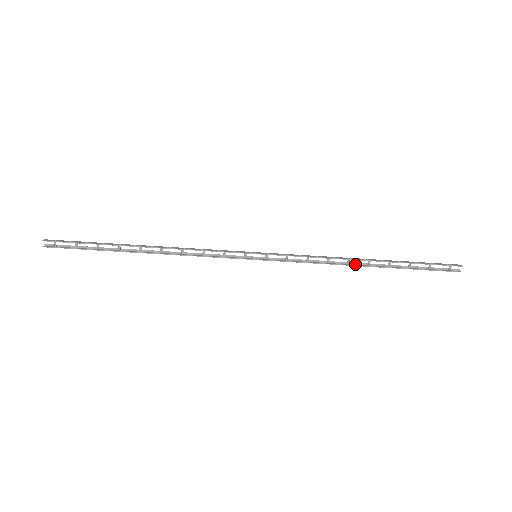
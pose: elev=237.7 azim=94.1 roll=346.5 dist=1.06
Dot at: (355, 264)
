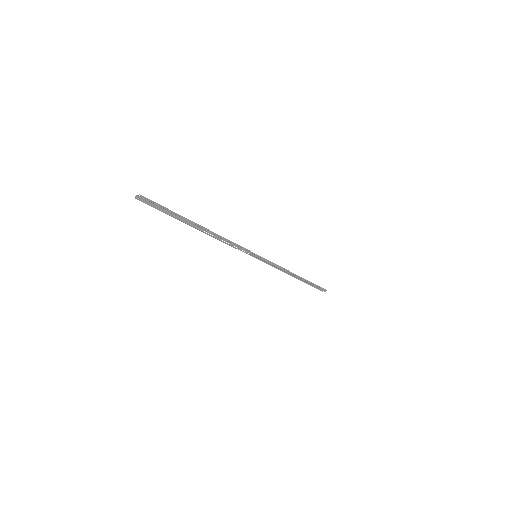
Dot at: occluded
